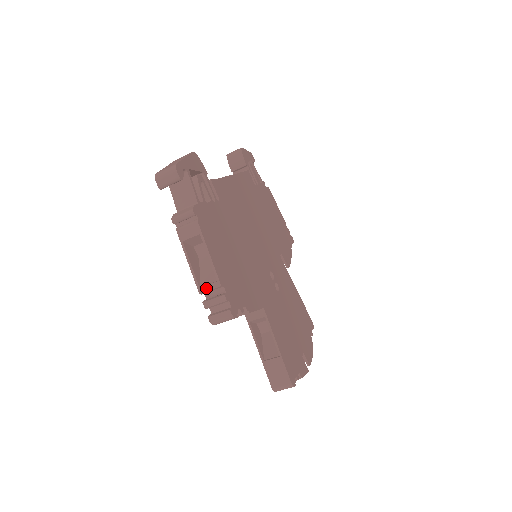
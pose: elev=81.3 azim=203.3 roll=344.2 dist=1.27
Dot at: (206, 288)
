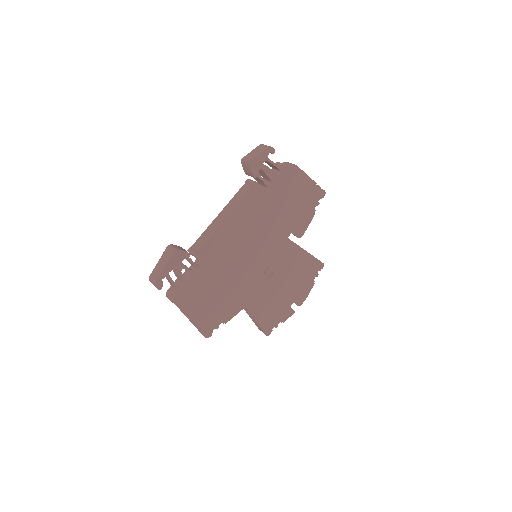
Dot at: (192, 323)
